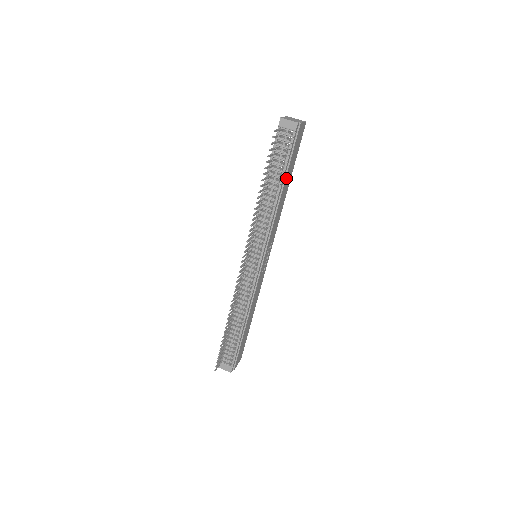
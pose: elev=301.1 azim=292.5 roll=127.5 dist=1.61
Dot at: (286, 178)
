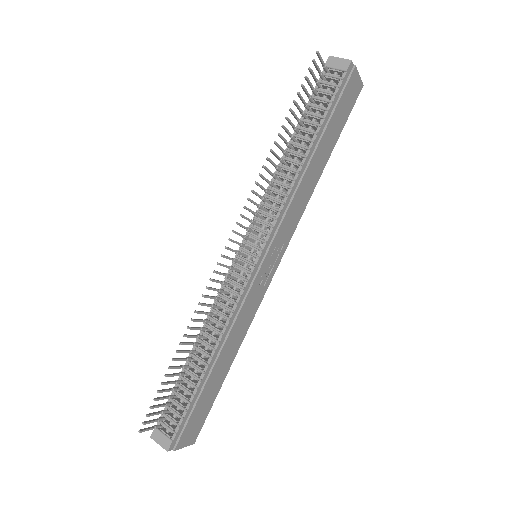
Dot at: (322, 140)
